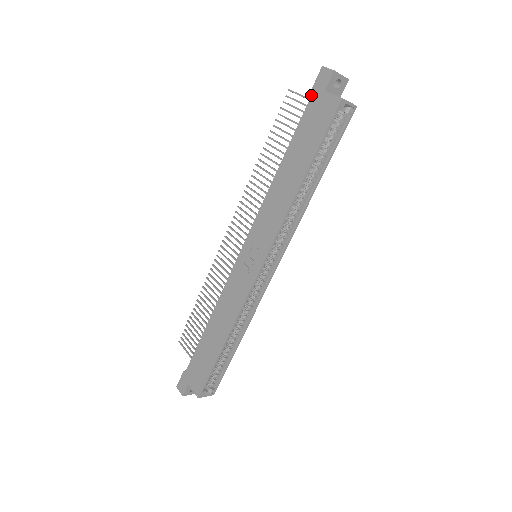
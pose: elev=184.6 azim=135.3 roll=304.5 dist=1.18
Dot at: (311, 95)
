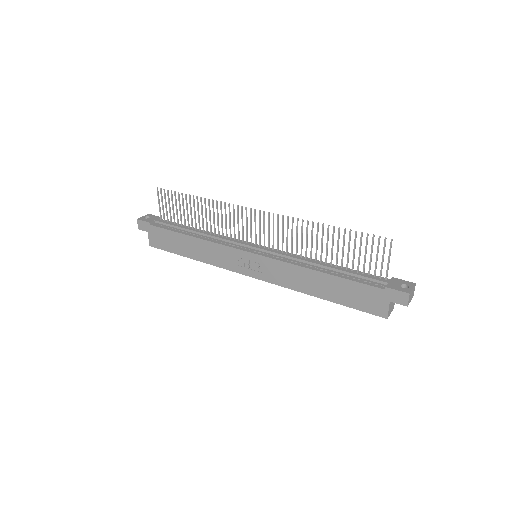
Dot at: (384, 289)
